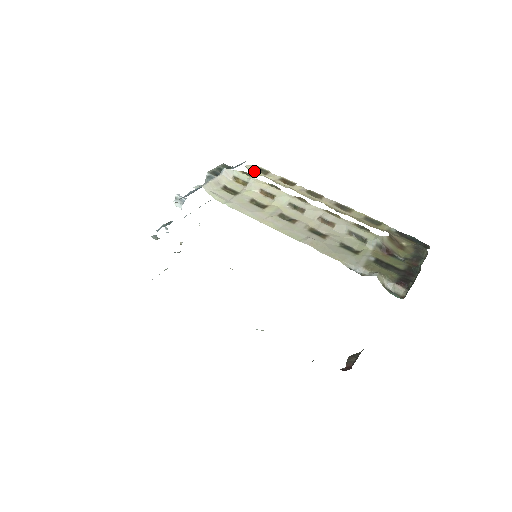
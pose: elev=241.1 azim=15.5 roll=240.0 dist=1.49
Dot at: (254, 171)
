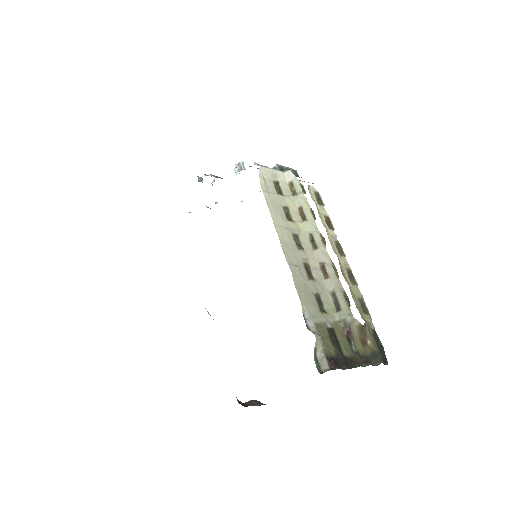
Dot at: (313, 194)
